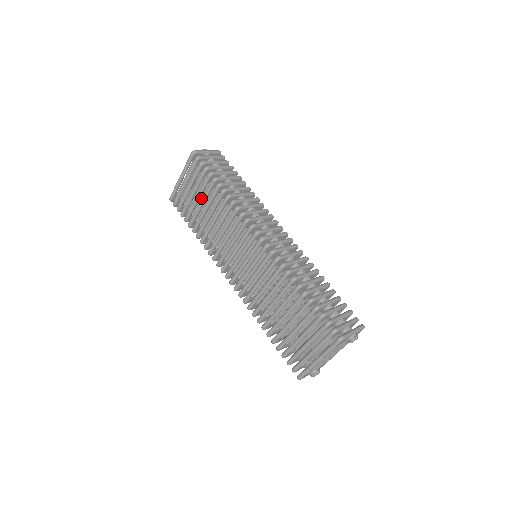
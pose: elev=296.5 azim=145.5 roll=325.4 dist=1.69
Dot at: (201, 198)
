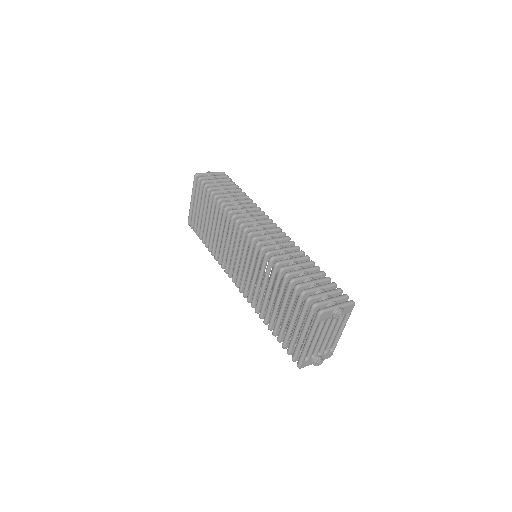
Dot at: occluded
